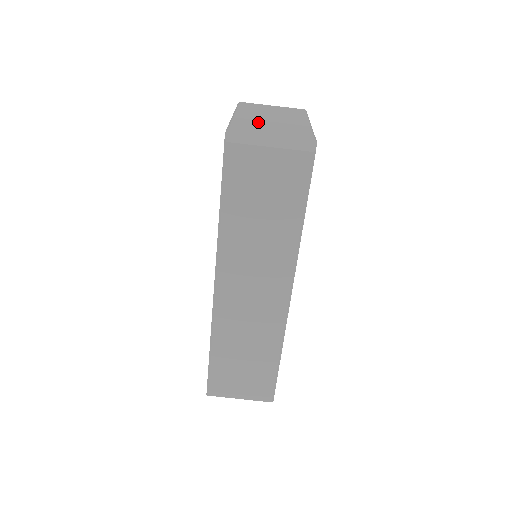
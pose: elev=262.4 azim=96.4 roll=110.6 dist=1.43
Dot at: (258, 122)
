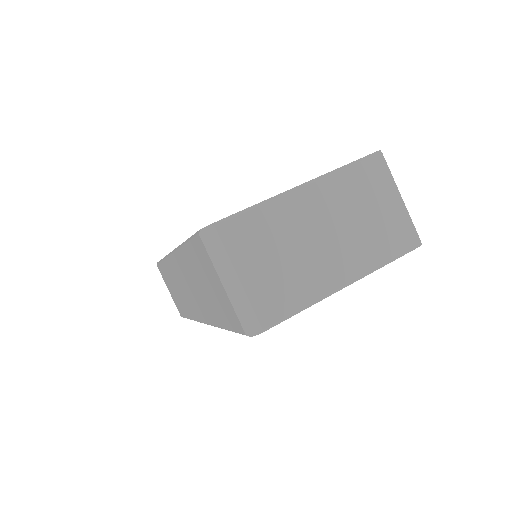
Dot at: (280, 236)
